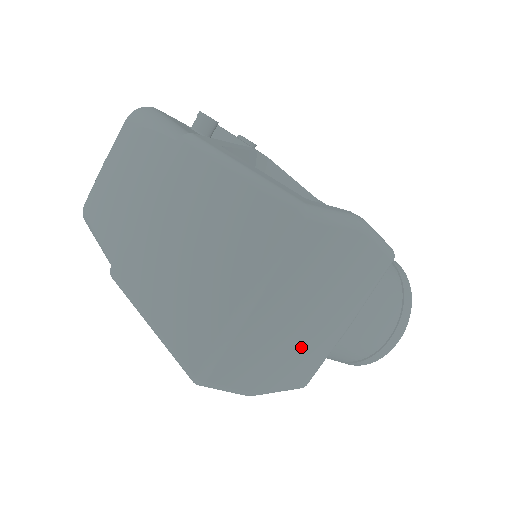
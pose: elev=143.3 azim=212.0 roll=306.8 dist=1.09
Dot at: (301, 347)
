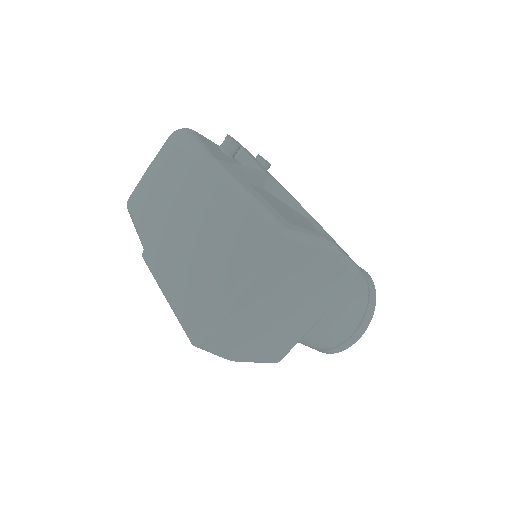
Dot at: (276, 331)
